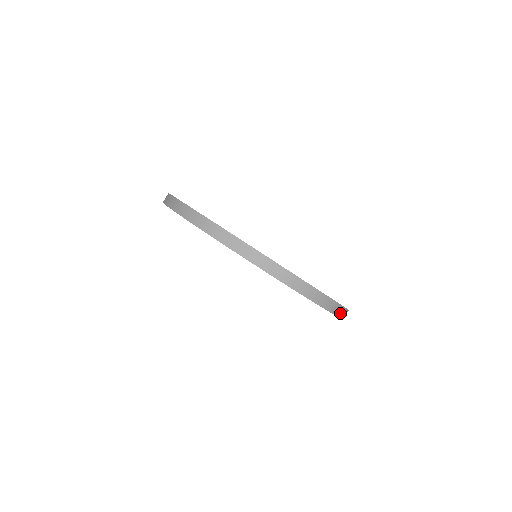
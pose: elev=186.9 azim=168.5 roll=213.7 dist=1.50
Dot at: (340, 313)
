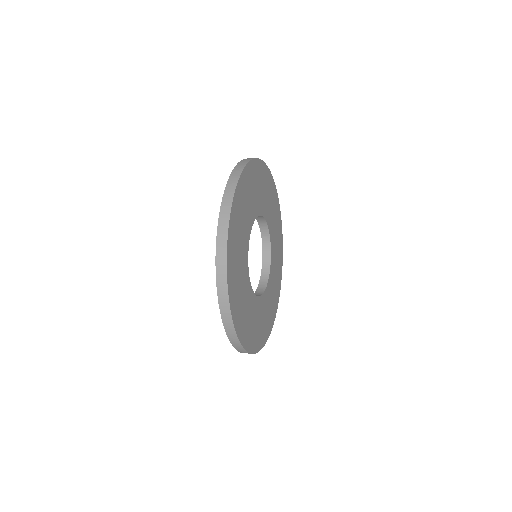
Dot at: occluded
